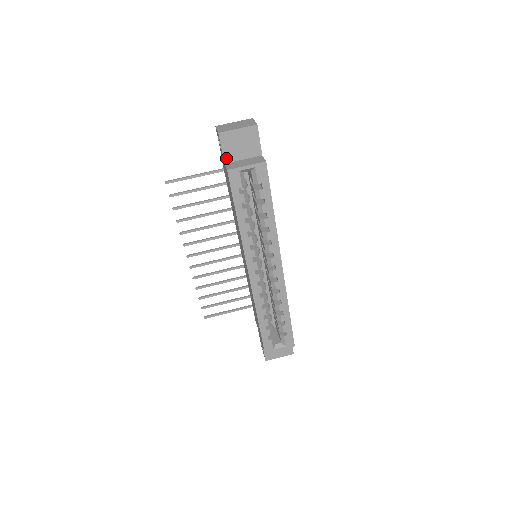
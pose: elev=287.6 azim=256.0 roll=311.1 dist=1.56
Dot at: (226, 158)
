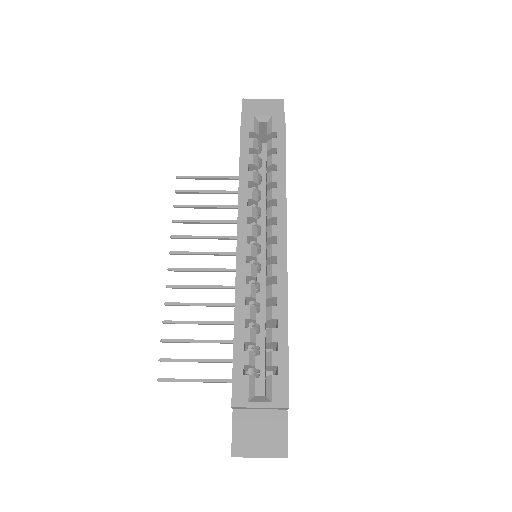
Dot at: occluded
